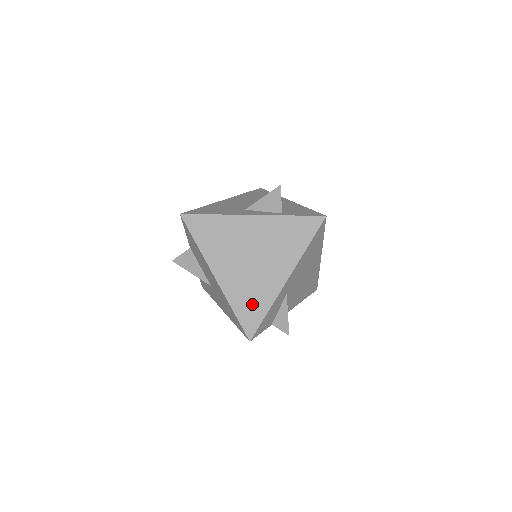
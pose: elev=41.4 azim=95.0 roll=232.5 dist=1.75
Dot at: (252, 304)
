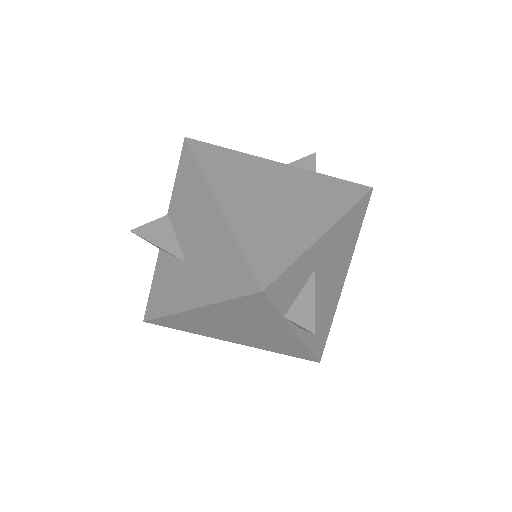
Dot at: (272, 244)
